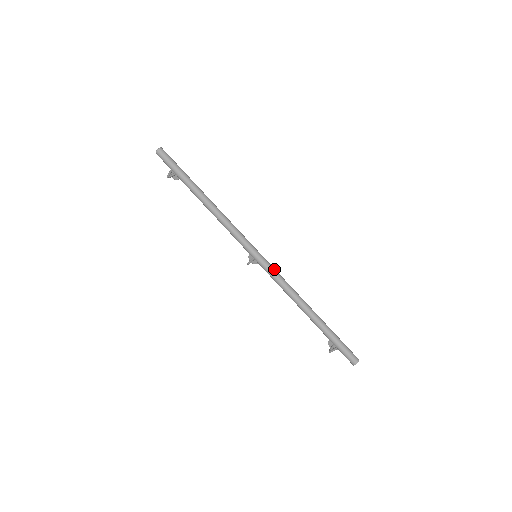
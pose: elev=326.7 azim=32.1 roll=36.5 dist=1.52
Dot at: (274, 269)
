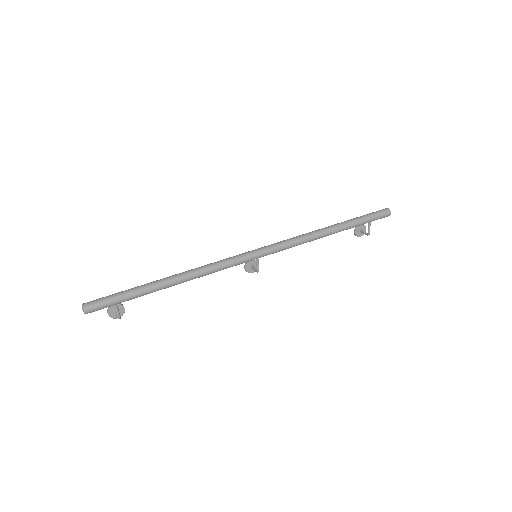
Dot at: (278, 242)
